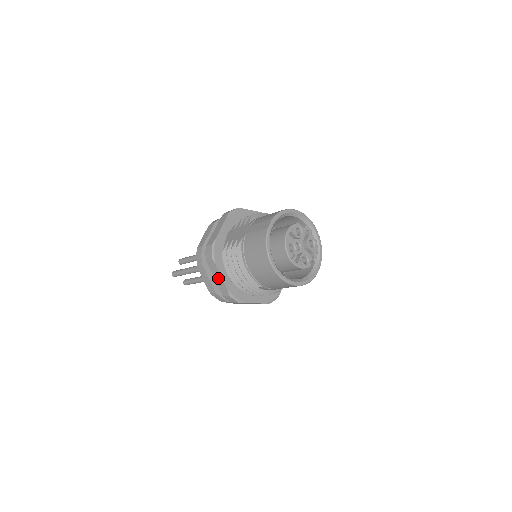
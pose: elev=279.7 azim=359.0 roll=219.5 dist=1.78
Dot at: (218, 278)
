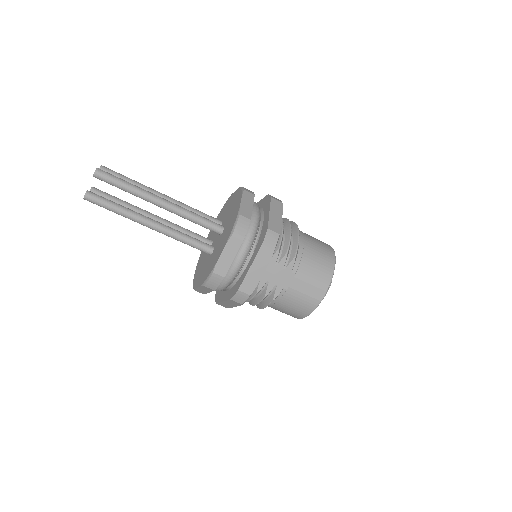
Dot at: (229, 305)
